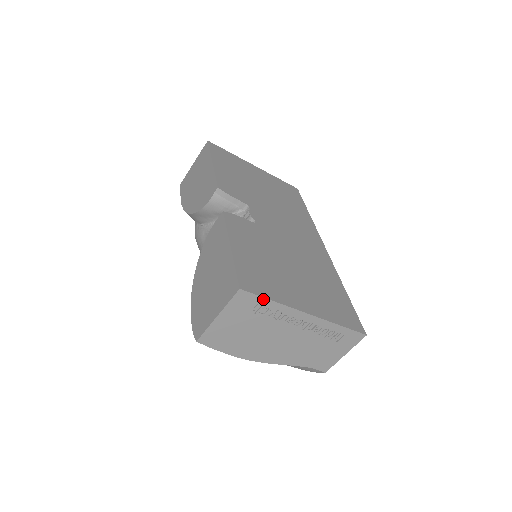
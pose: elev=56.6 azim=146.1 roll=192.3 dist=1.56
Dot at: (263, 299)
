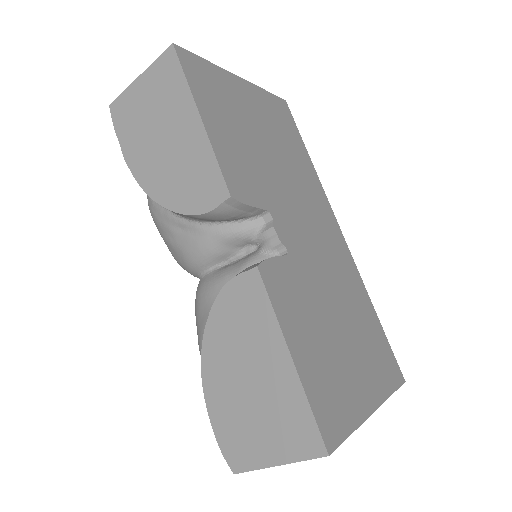
Dot at: (344, 439)
